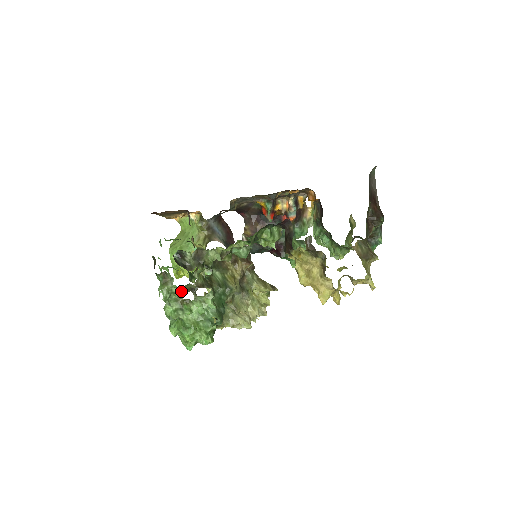
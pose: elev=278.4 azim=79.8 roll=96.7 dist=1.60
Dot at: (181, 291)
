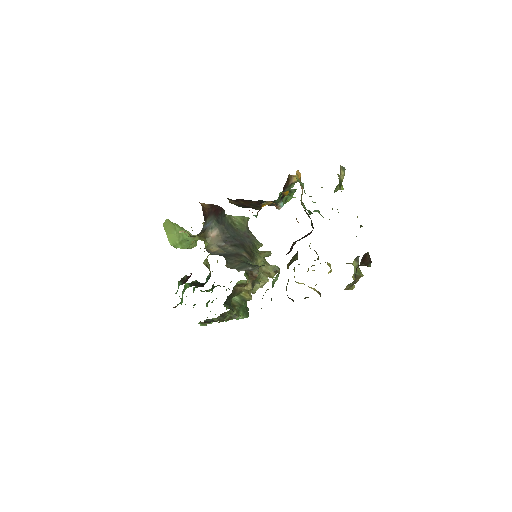
Dot at: occluded
